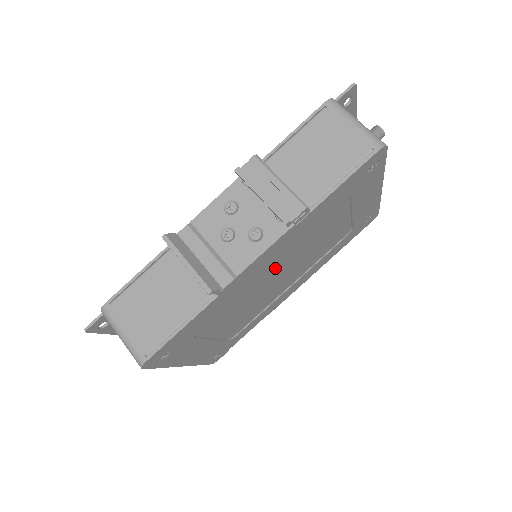
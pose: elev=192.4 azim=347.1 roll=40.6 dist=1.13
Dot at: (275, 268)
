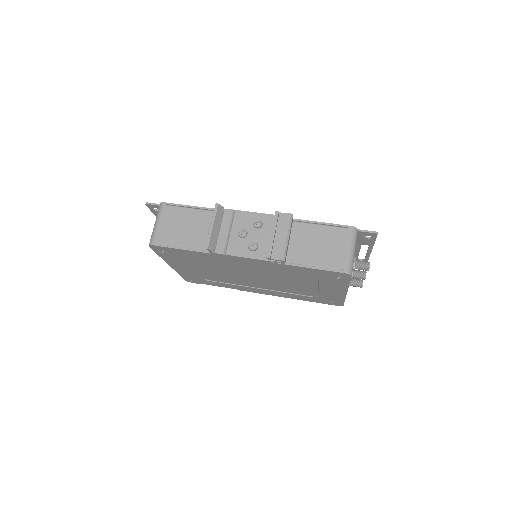
Dot at: (252, 271)
